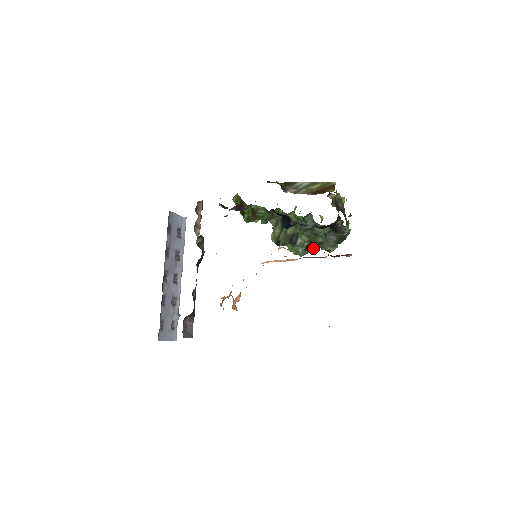
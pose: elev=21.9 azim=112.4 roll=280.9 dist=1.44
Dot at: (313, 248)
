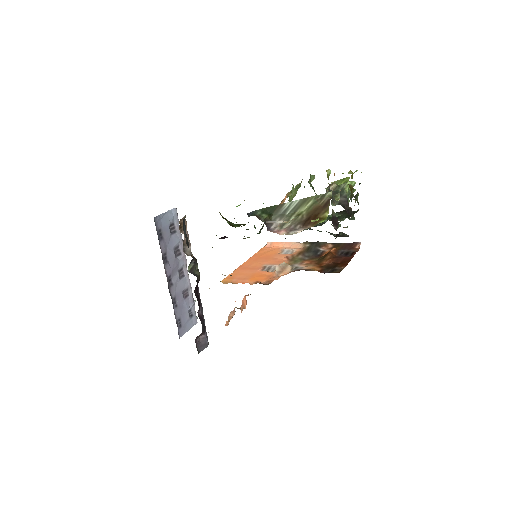
Dot at: (319, 225)
